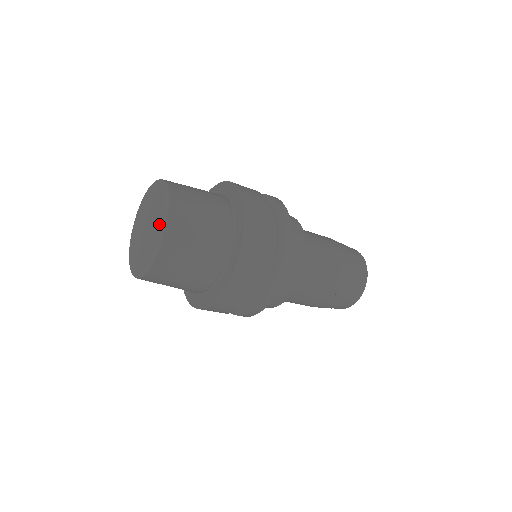
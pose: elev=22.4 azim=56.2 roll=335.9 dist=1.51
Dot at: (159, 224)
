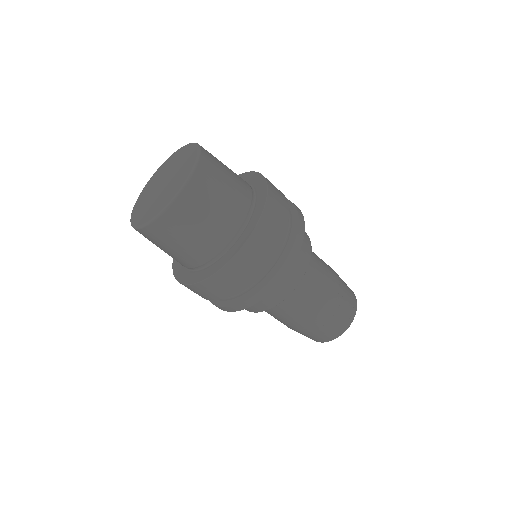
Dot at: (183, 176)
